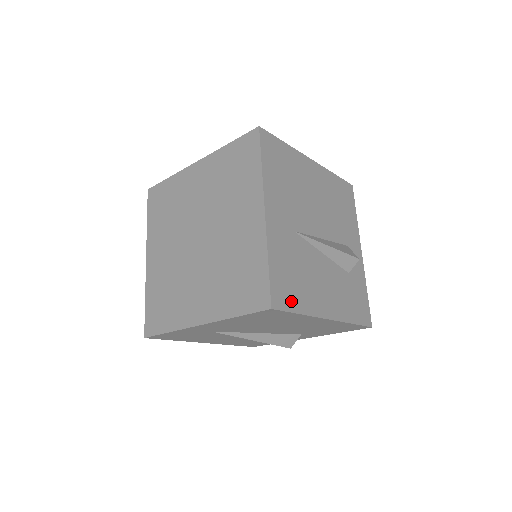
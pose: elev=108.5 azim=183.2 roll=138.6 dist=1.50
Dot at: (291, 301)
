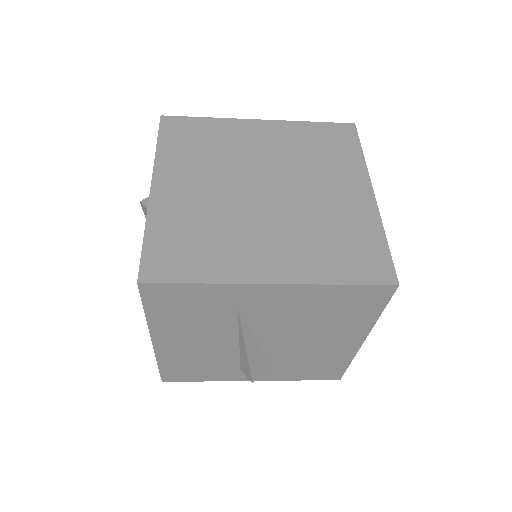
Dot at: occluded
